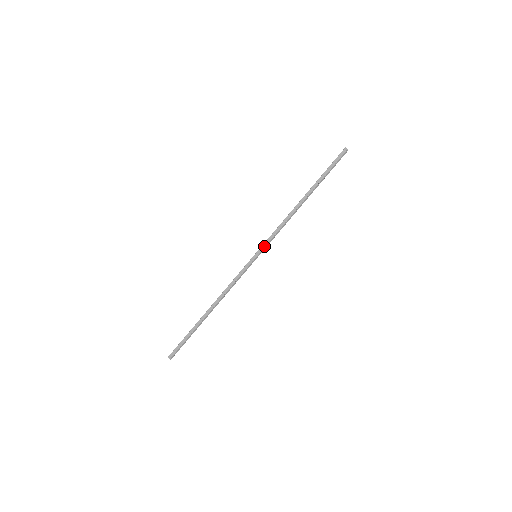
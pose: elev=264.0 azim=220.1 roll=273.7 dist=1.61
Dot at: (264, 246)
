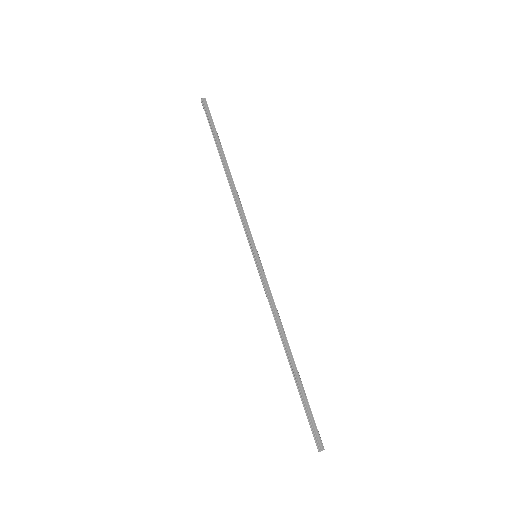
Dot at: (251, 239)
